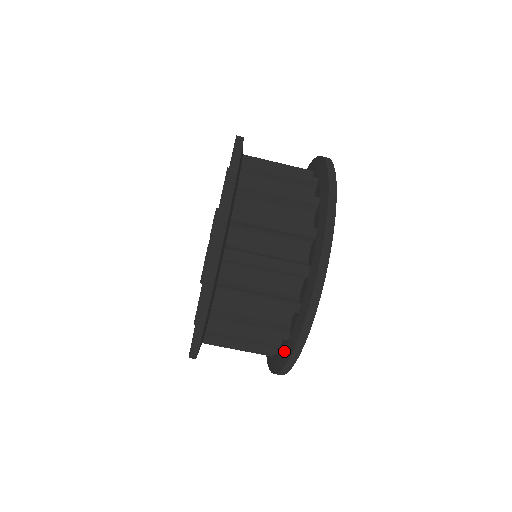
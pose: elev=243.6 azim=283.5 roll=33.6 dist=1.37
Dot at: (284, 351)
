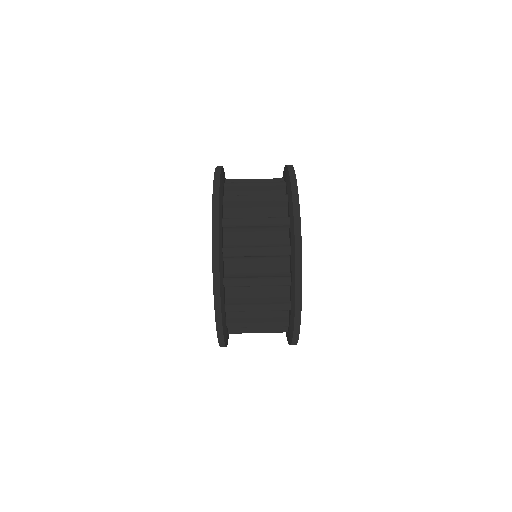
Dot at: (291, 320)
